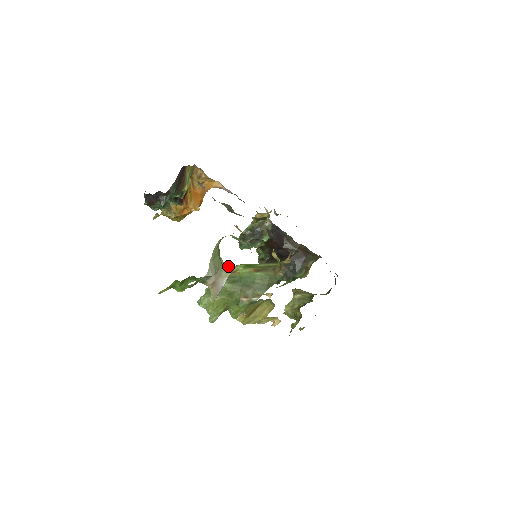
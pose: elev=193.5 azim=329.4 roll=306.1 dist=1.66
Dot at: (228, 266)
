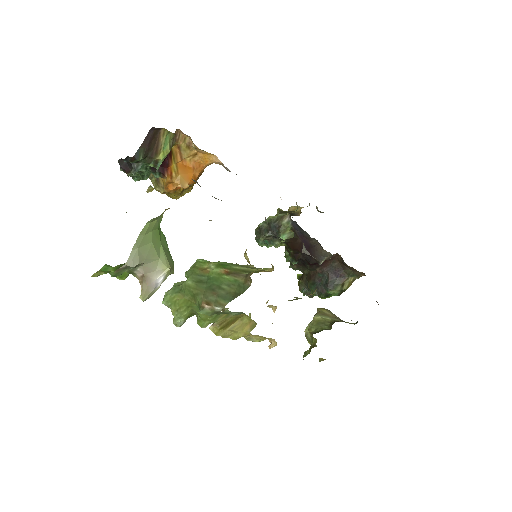
Dot at: (202, 261)
